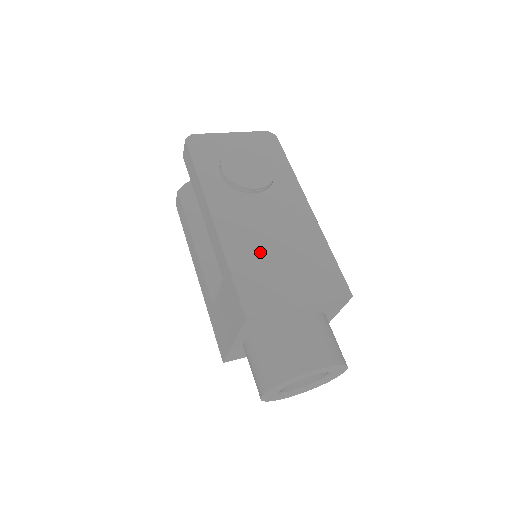
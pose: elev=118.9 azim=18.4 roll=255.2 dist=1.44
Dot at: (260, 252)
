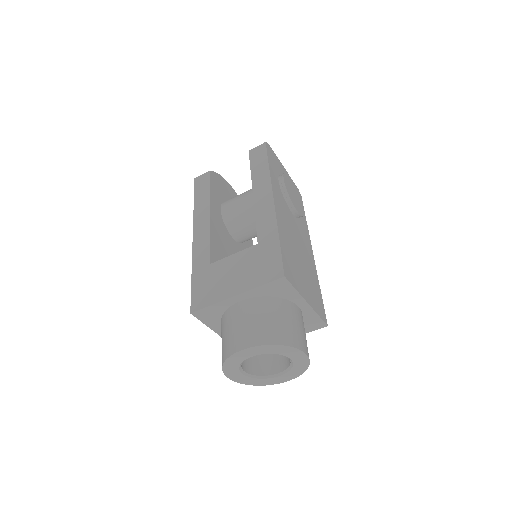
Dot at: (292, 247)
